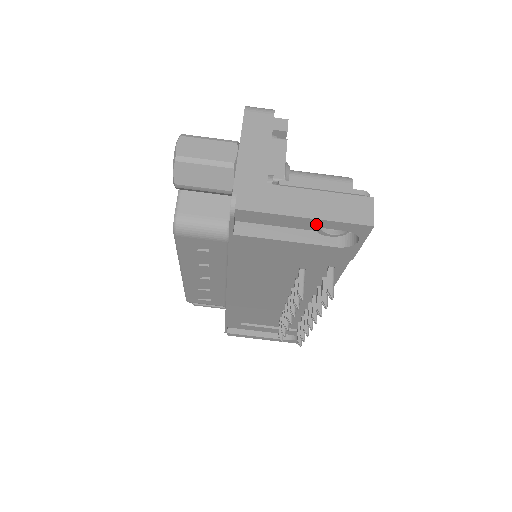
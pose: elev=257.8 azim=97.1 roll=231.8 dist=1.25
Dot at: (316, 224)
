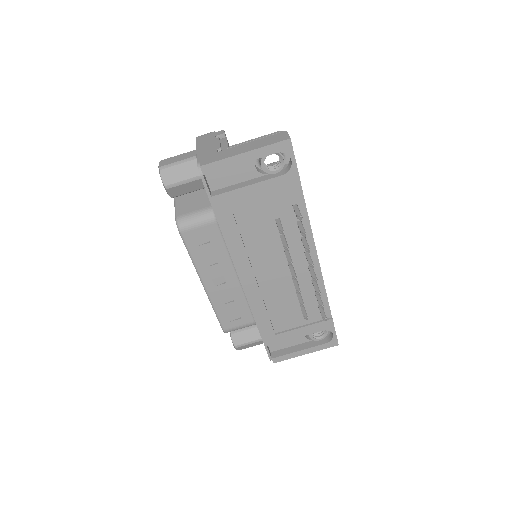
Dot at: (255, 156)
